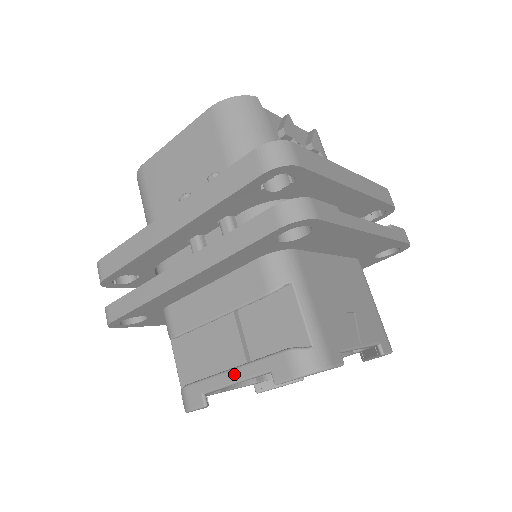
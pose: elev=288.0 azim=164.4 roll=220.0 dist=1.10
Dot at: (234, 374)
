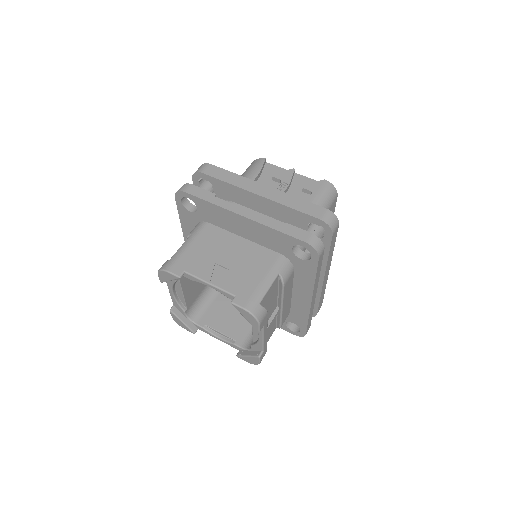
Dot at: occluded
